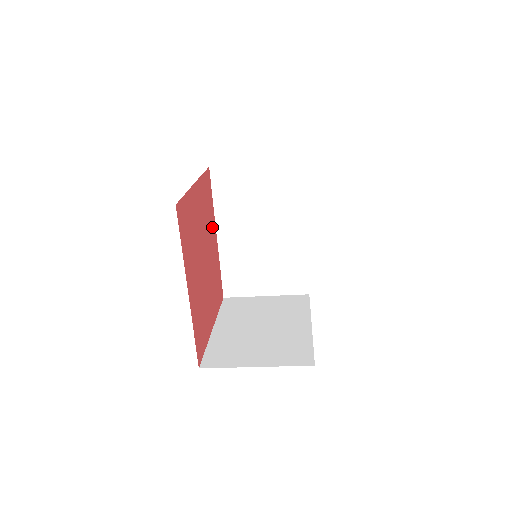
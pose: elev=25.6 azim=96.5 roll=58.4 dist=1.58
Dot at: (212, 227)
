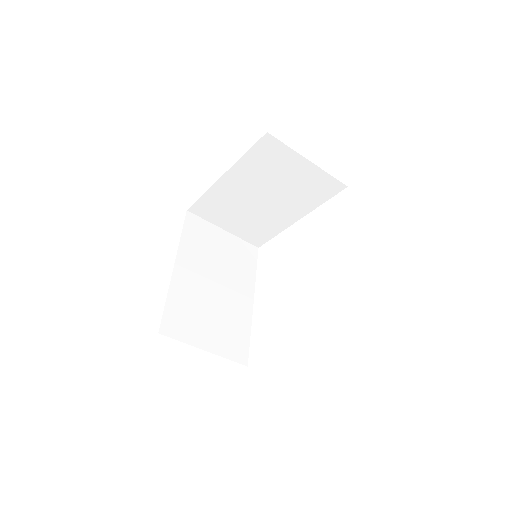
Dot at: occluded
